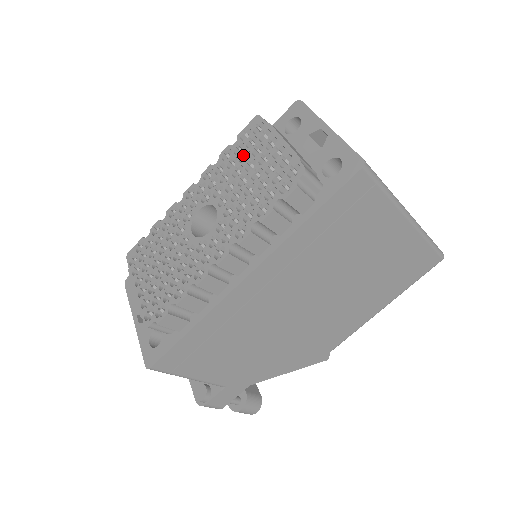
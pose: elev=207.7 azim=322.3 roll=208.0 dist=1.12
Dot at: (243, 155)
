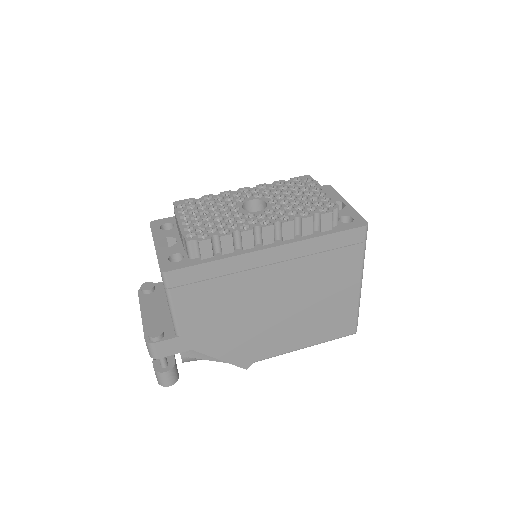
Dot at: (292, 188)
